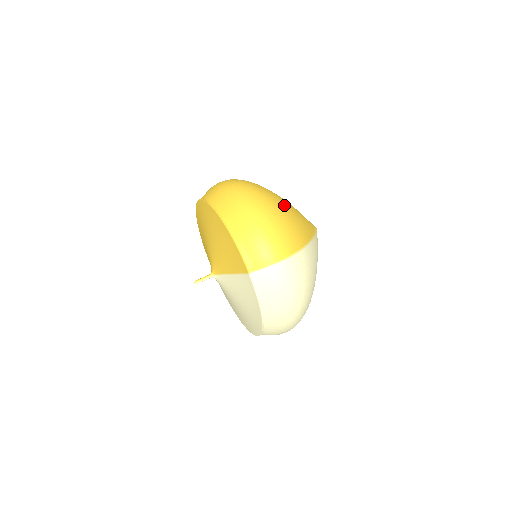
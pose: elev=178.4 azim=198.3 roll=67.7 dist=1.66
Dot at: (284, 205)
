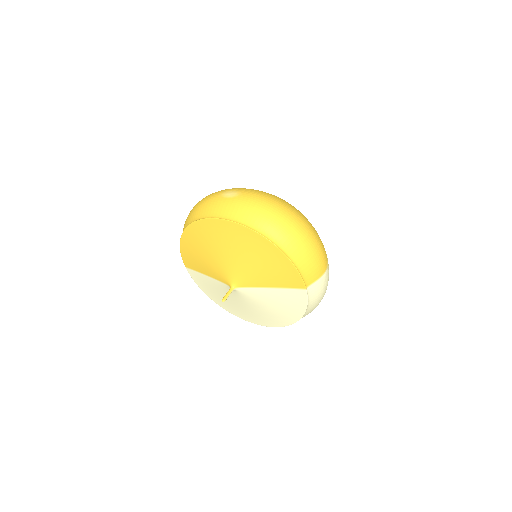
Dot at: occluded
